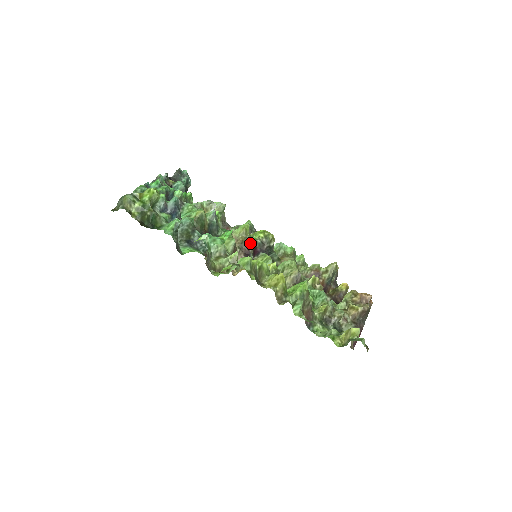
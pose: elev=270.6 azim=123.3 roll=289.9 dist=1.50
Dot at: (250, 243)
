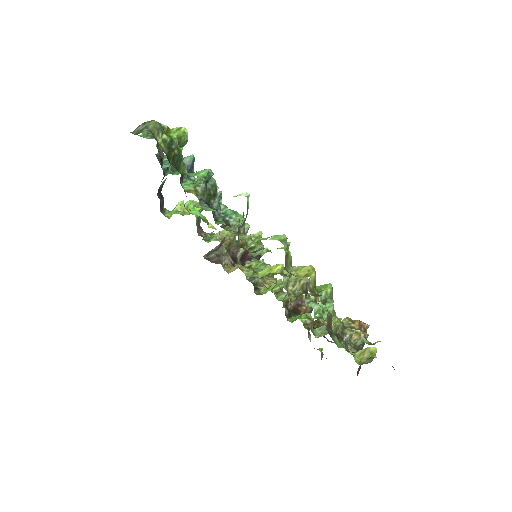
Dot at: occluded
